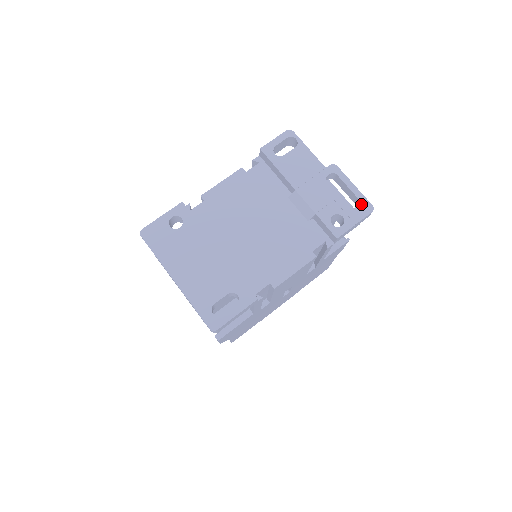
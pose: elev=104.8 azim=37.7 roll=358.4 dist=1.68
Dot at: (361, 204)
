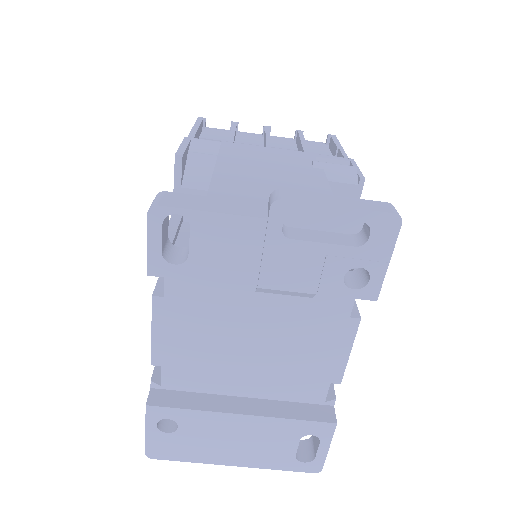
Dot at: (374, 227)
